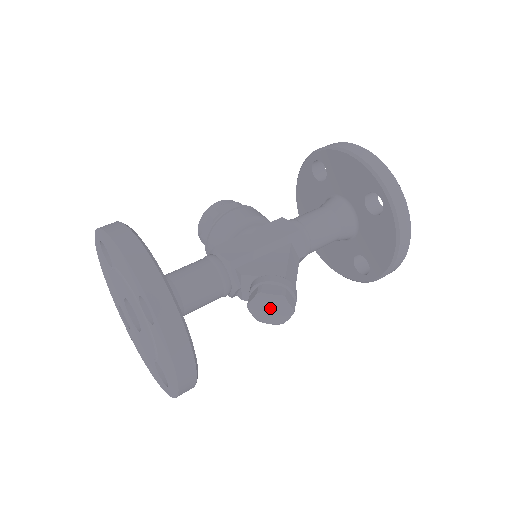
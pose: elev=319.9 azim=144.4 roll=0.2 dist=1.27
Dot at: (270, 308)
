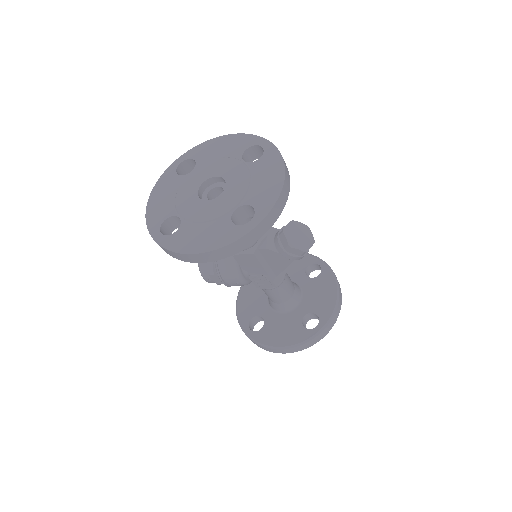
Dot at: (299, 234)
